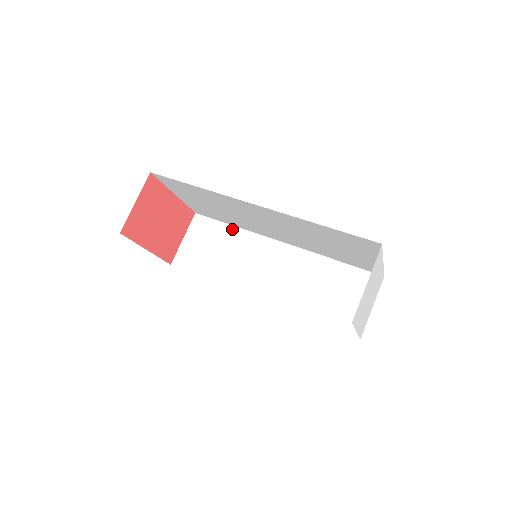
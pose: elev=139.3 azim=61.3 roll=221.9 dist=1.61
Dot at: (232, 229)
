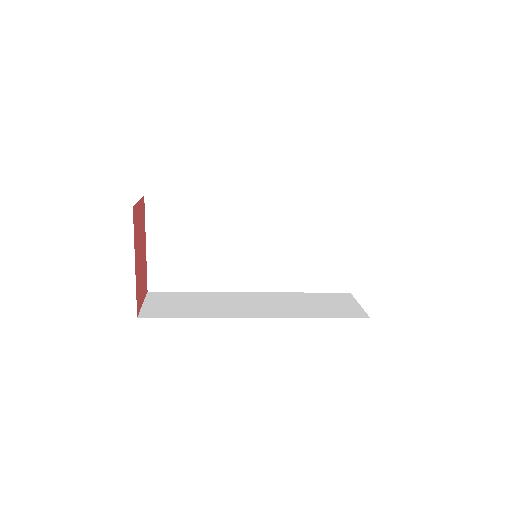
Dot at: (196, 293)
